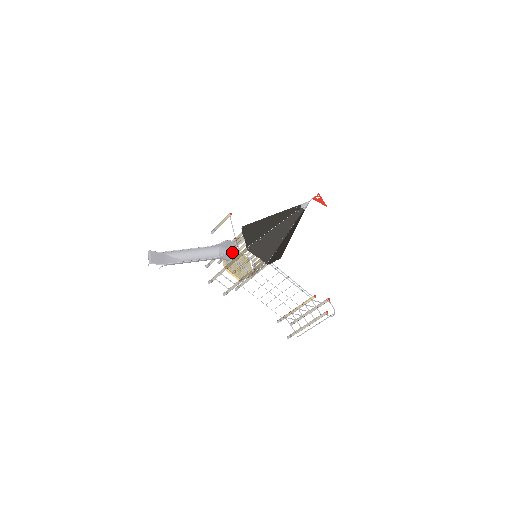
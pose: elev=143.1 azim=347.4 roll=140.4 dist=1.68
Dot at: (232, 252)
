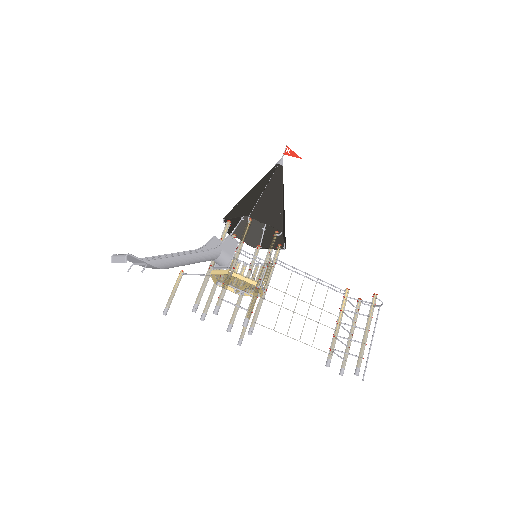
Dot at: (231, 237)
